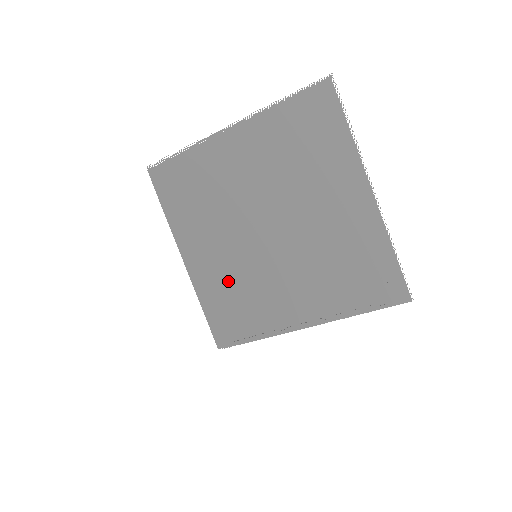
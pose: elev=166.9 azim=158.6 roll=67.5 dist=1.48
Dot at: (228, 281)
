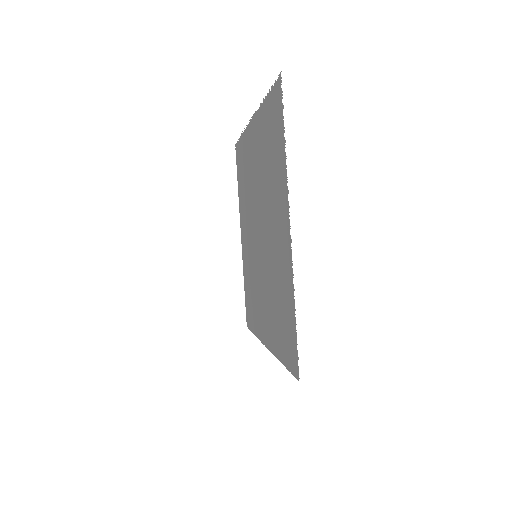
Dot at: (249, 269)
